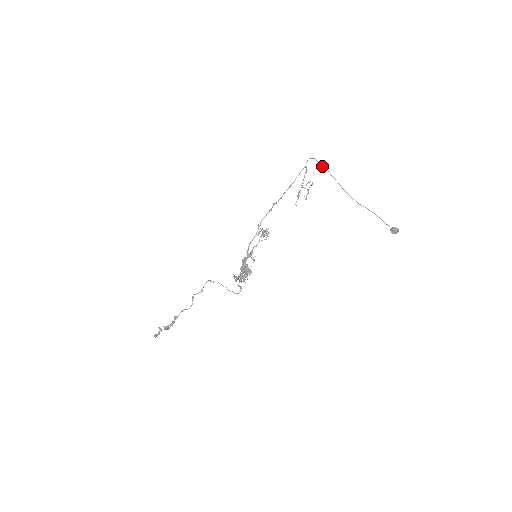
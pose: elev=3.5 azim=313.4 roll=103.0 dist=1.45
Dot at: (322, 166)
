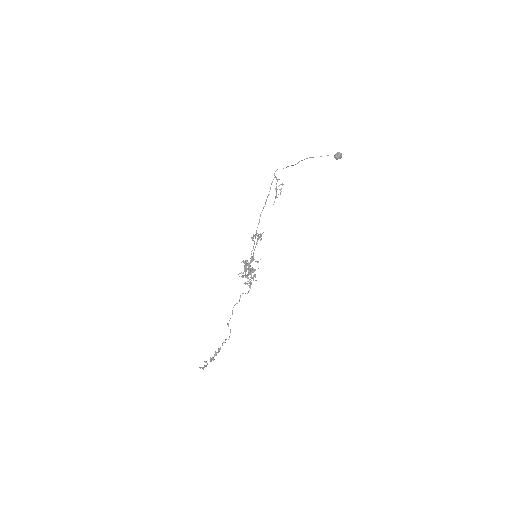
Dot at: occluded
